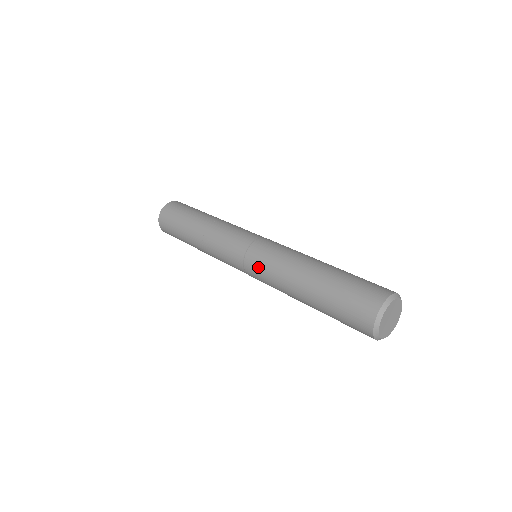
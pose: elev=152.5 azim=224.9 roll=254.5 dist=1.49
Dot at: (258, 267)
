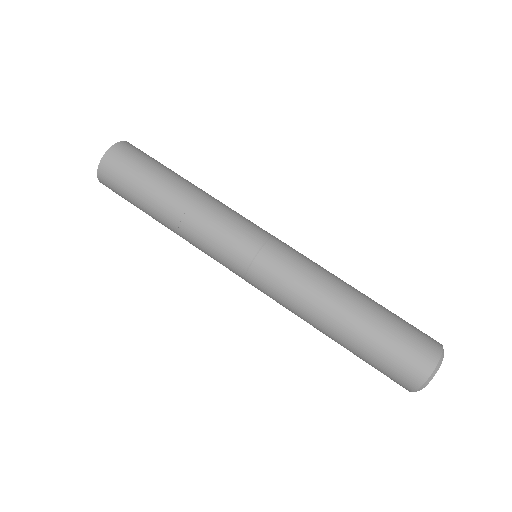
Dot at: (273, 278)
